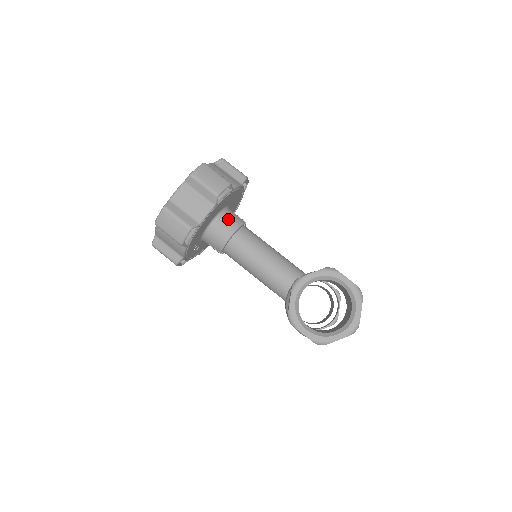
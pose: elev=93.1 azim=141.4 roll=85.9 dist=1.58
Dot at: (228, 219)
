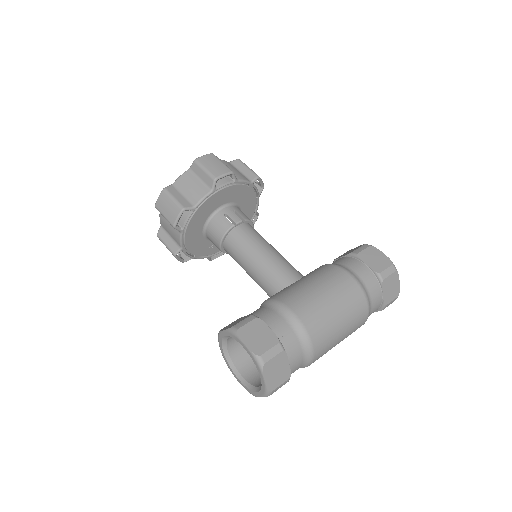
Dot at: (214, 228)
